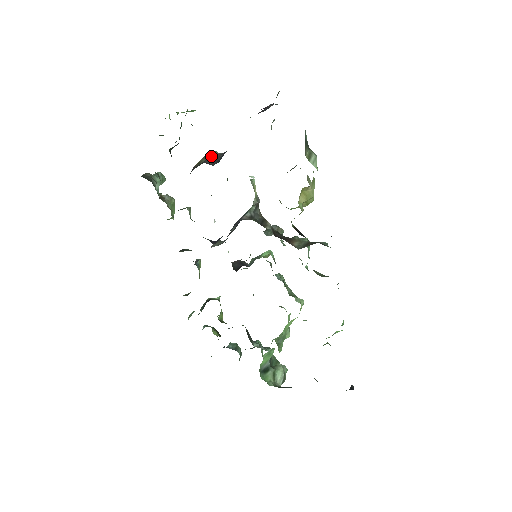
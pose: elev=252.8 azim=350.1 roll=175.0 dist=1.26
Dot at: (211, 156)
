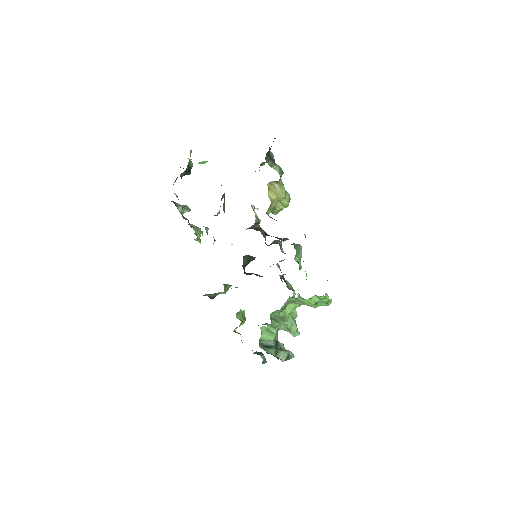
Dot at: occluded
